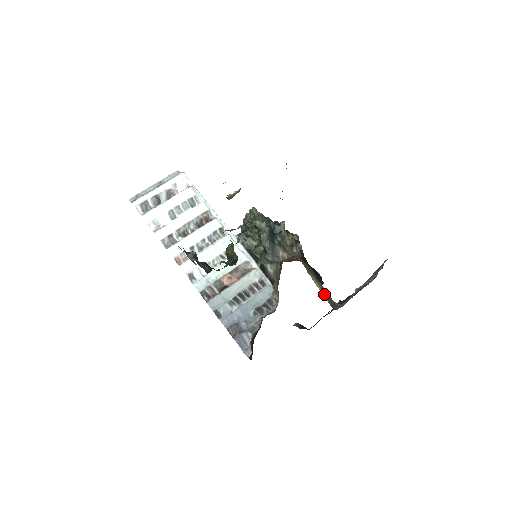
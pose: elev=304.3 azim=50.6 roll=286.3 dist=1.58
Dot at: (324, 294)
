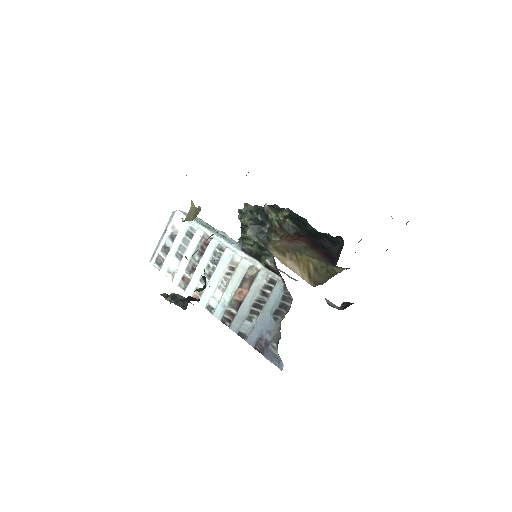
Dot at: (303, 272)
